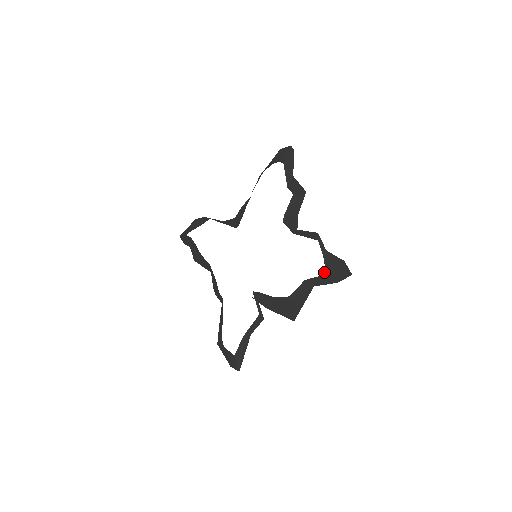
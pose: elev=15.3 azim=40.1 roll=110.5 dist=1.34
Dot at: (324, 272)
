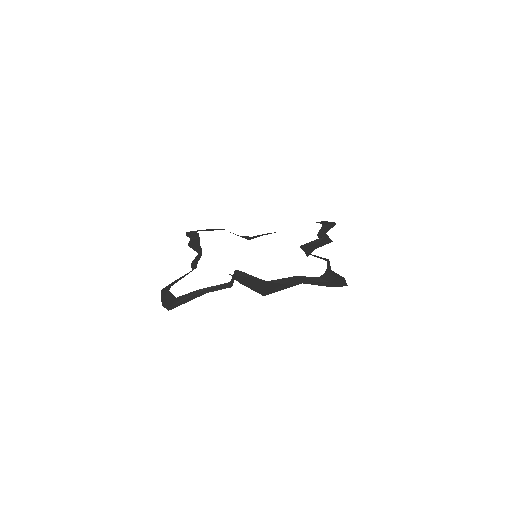
Dot at: (321, 276)
